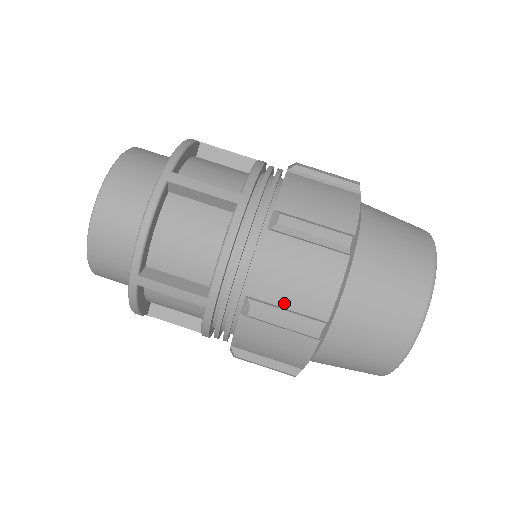
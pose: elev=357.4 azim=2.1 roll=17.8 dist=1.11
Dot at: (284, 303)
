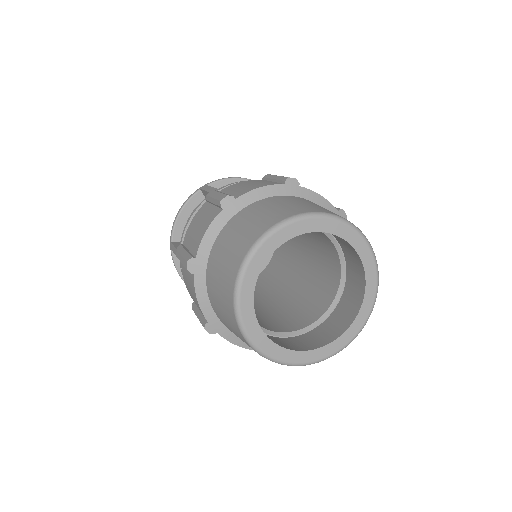
Dot at: (189, 246)
